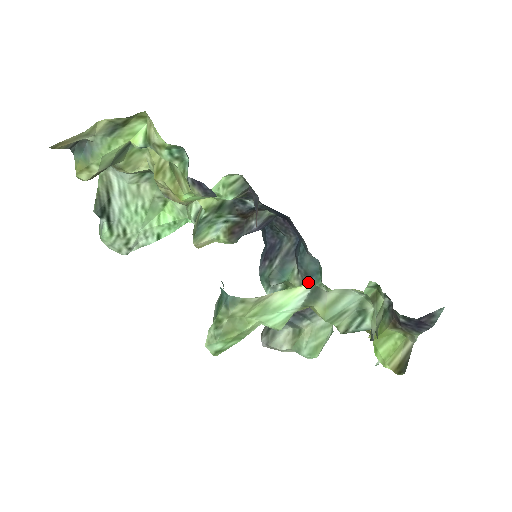
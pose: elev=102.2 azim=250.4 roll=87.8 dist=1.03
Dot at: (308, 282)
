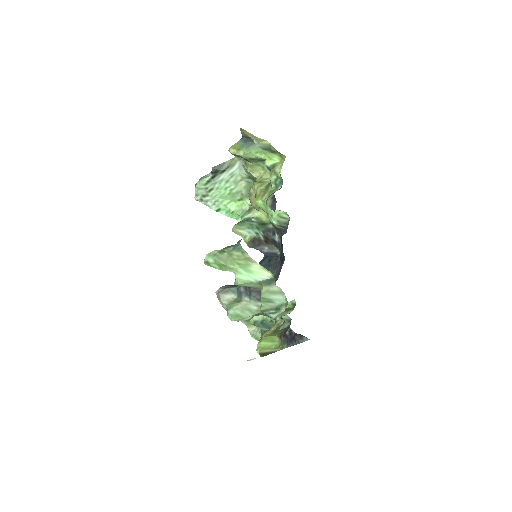
Dot at: occluded
